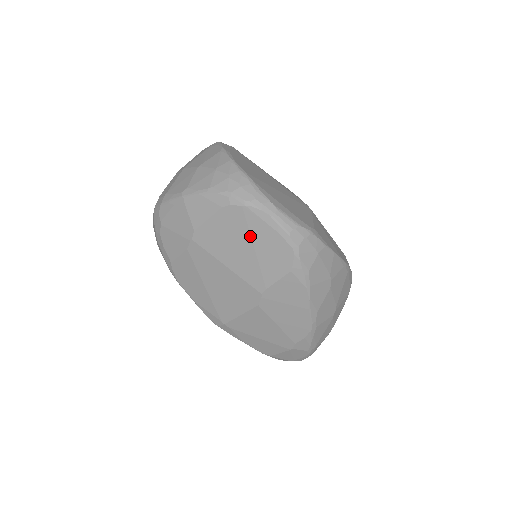
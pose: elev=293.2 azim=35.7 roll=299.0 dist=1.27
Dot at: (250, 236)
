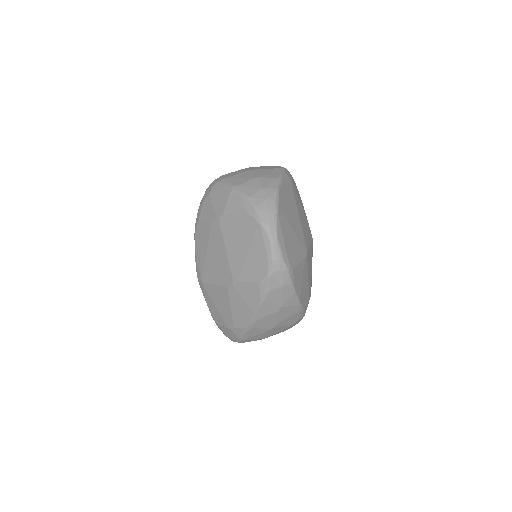
Dot at: (251, 243)
